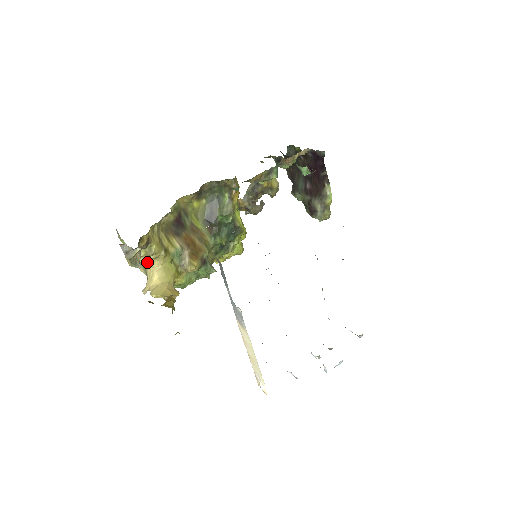
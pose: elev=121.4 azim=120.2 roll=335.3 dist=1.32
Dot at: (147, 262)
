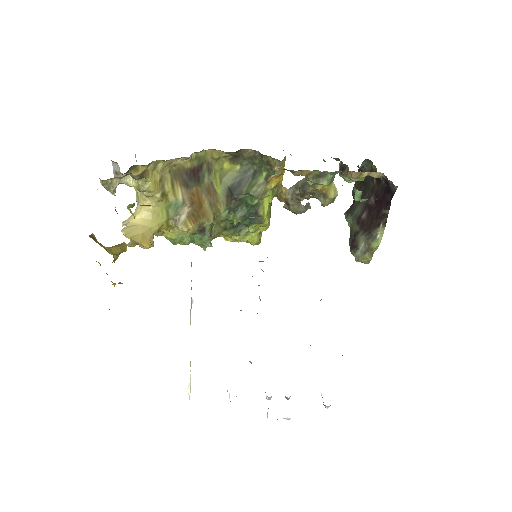
Dot at: (141, 196)
